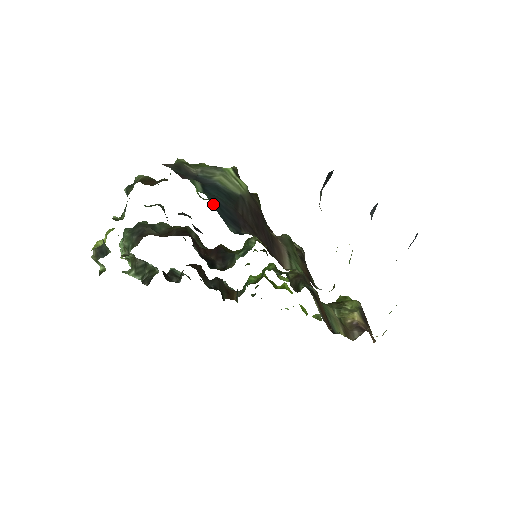
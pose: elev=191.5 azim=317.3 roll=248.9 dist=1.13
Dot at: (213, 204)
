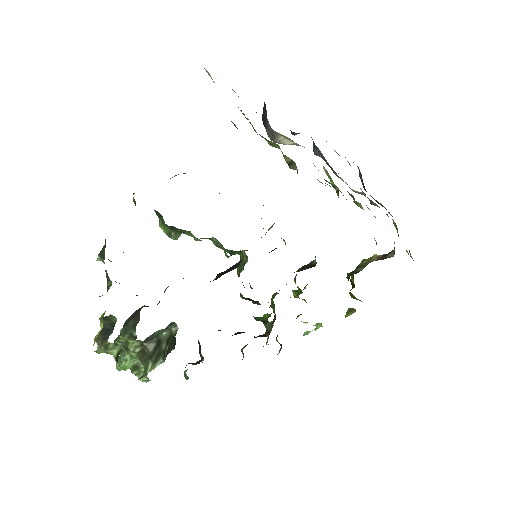
Dot at: occluded
